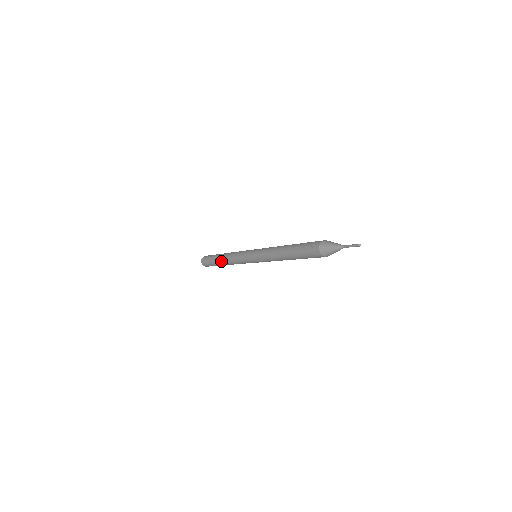
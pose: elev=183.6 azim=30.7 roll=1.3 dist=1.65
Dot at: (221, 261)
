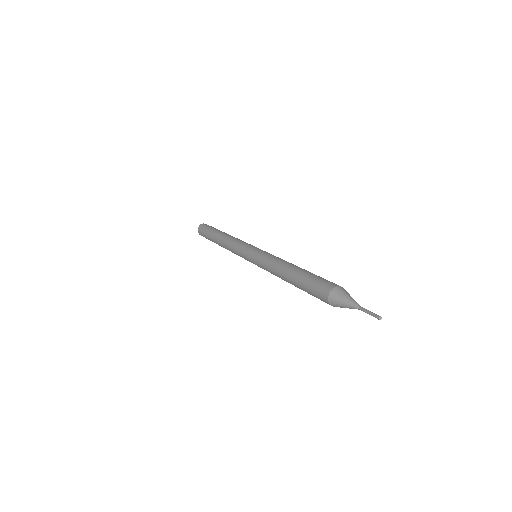
Dot at: (219, 236)
